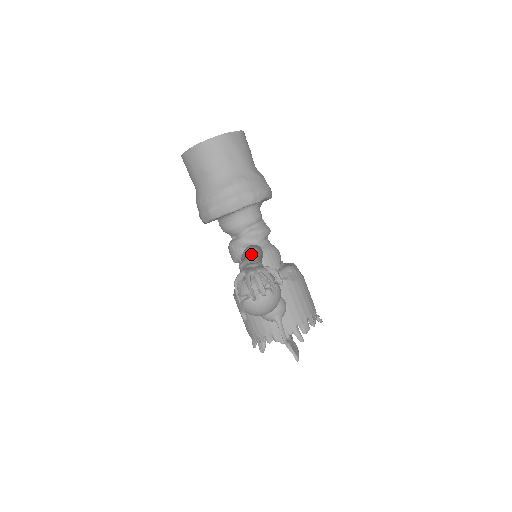
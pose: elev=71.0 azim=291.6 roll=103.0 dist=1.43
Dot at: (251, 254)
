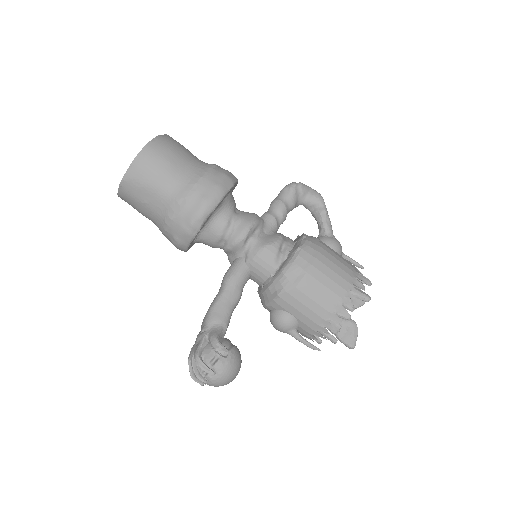
Dot at: (211, 304)
